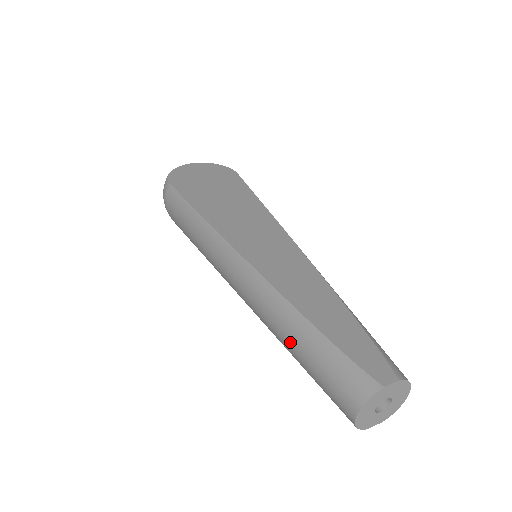
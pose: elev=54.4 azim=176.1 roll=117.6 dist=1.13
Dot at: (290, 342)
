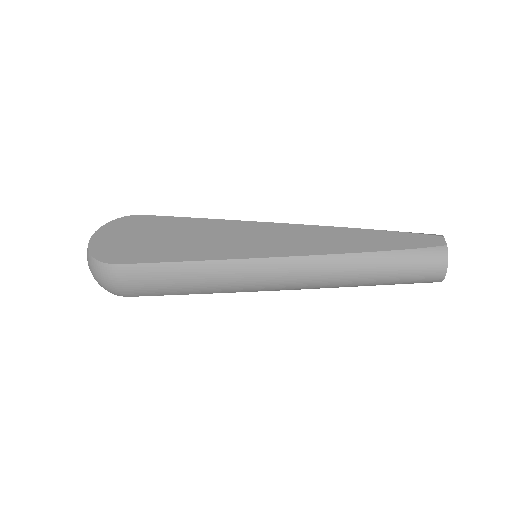
Dot at: (368, 276)
